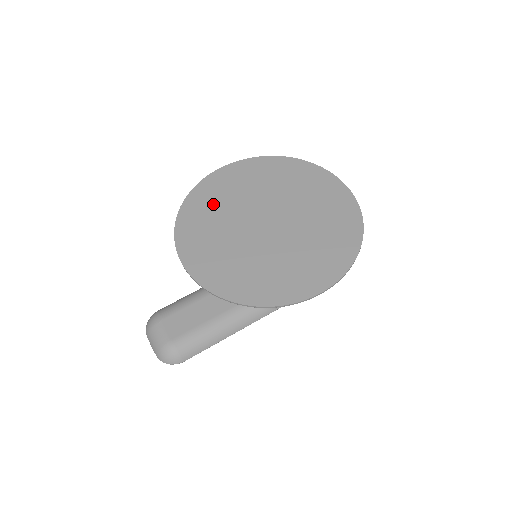
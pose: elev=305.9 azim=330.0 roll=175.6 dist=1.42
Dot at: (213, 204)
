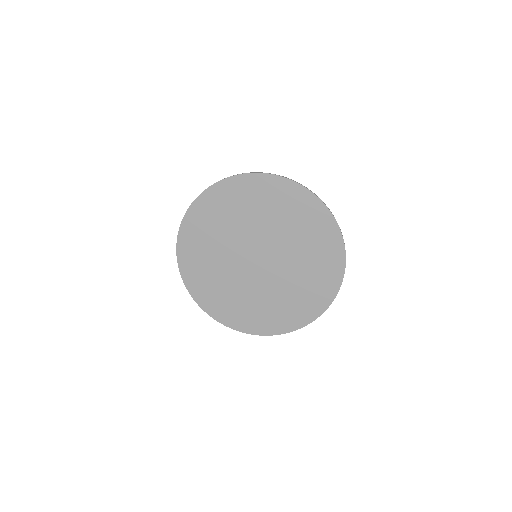
Dot at: (203, 250)
